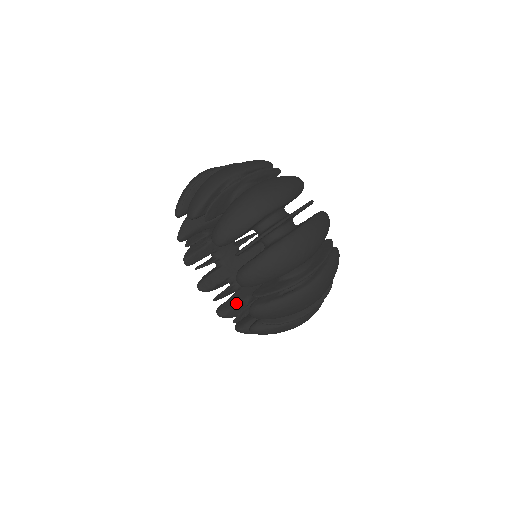
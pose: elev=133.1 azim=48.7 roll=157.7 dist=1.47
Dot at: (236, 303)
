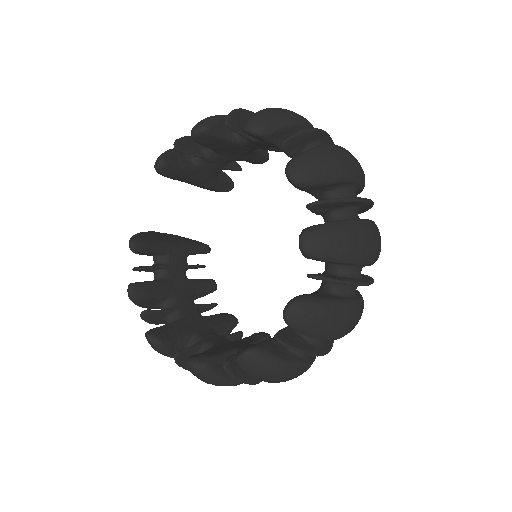
Dot at: (217, 353)
